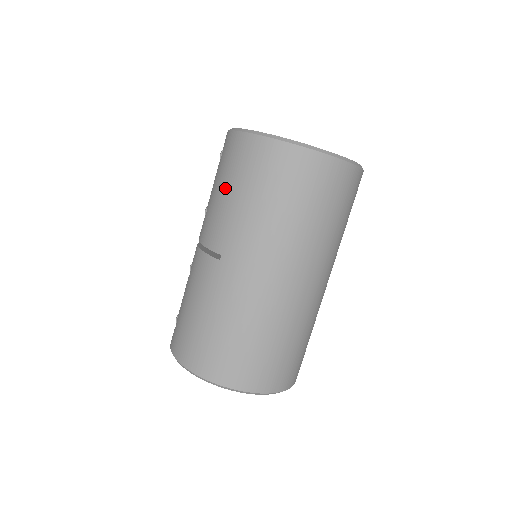
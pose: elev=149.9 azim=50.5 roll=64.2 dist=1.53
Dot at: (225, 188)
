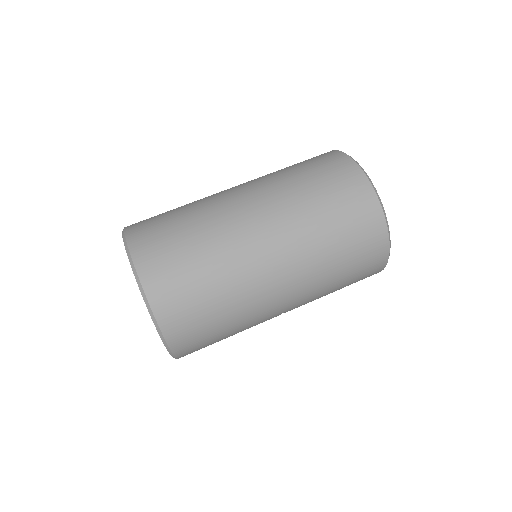
Dot at: occluded
